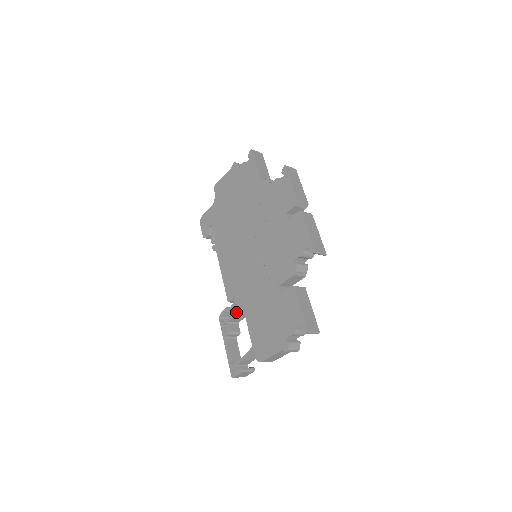
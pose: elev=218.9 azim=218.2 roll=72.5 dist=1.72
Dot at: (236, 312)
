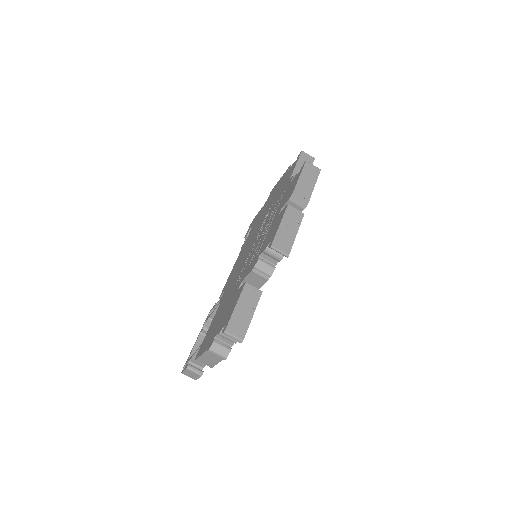
Dot at: (216, 308)
